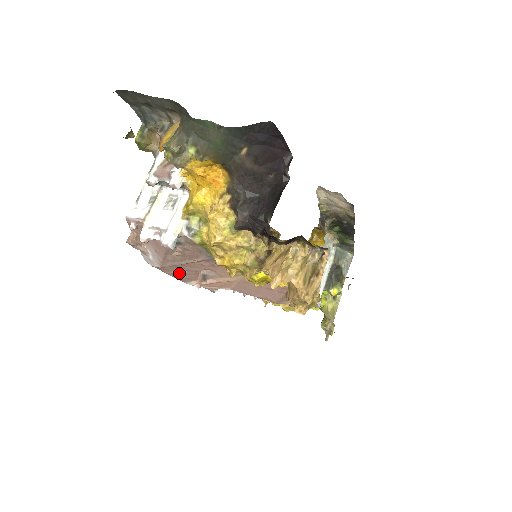
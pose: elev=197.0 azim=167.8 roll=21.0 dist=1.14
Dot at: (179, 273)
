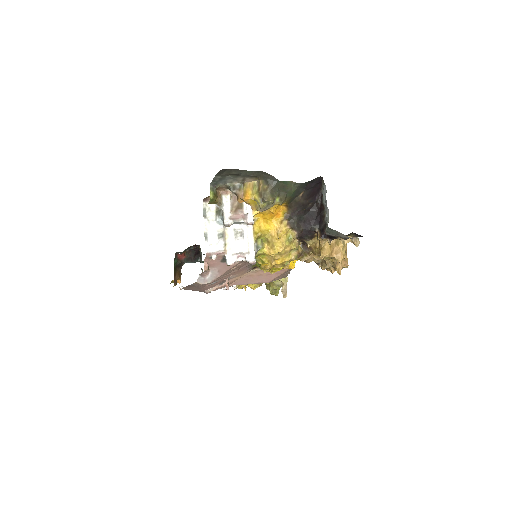
Dot at: (212, 284)
